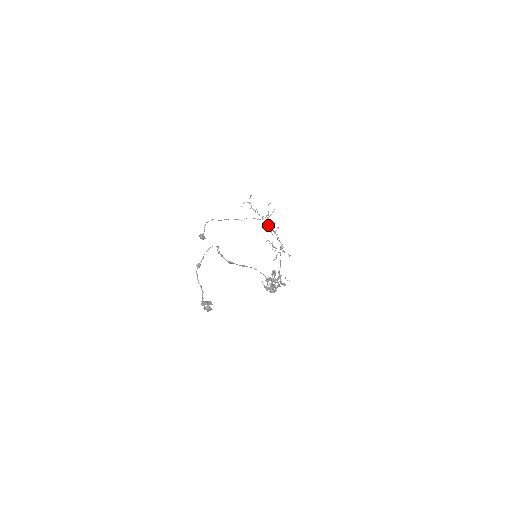
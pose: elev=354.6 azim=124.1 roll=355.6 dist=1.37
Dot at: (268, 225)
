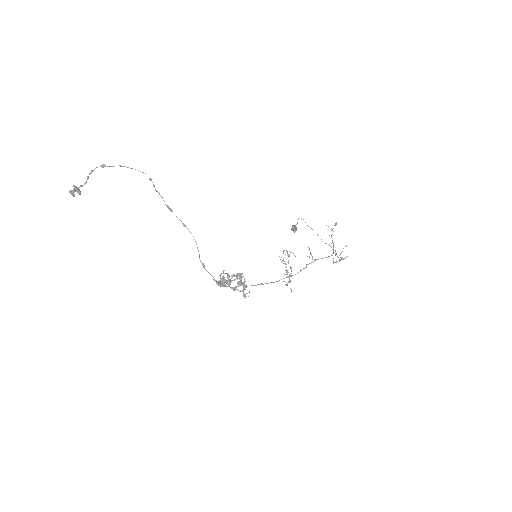
Dot at: occluded
